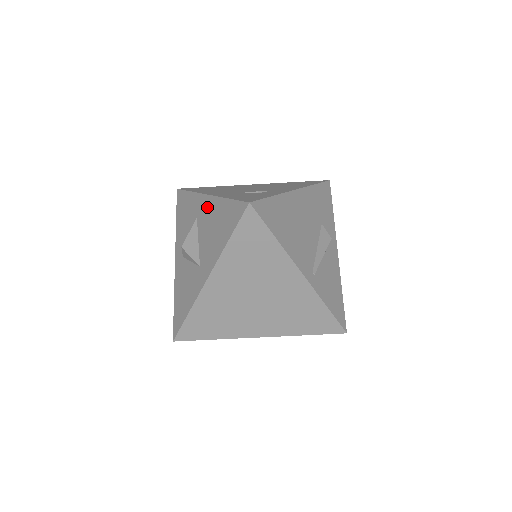
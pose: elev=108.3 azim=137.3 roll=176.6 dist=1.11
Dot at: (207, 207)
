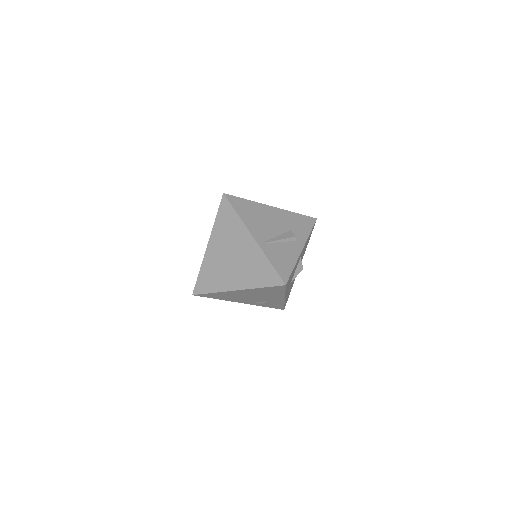
Dot at: occluded
